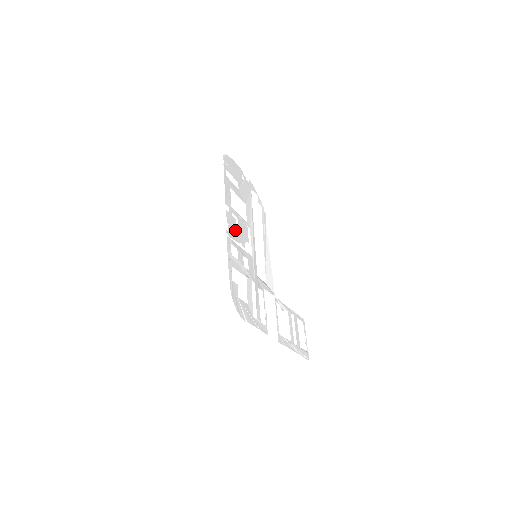
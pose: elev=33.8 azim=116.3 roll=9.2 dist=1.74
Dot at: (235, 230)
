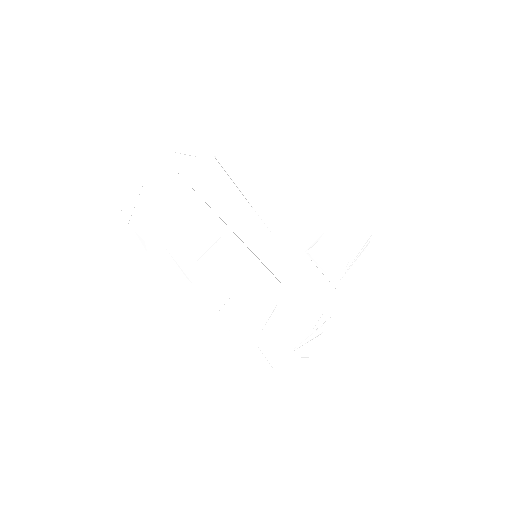
Dot at: (218, 287)
